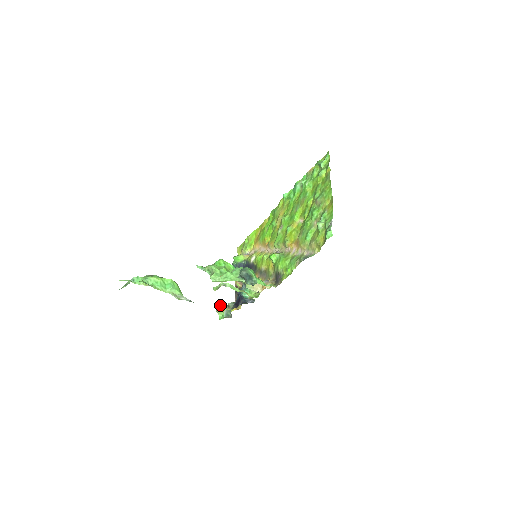
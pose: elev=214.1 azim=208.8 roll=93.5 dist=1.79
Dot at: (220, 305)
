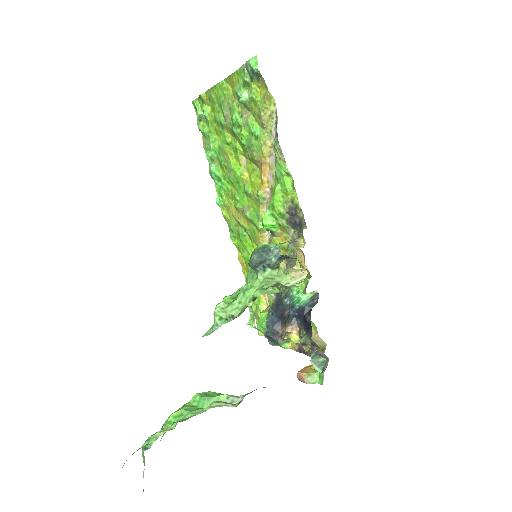
Dot at: (301, 371)
